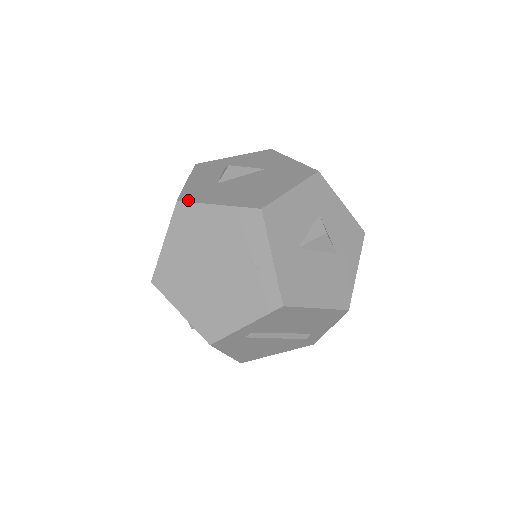
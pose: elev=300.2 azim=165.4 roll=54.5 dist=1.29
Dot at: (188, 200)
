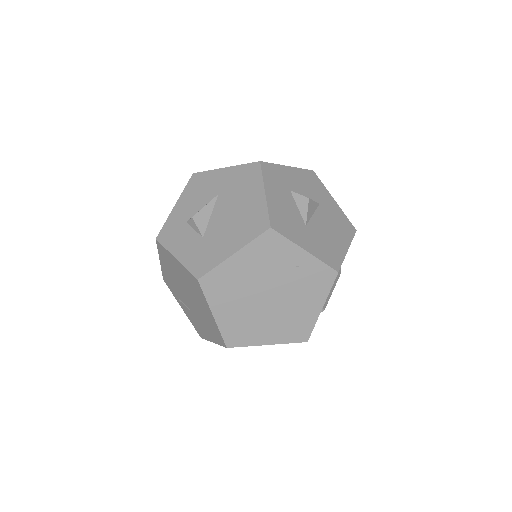
Dot at: (205, 271)
